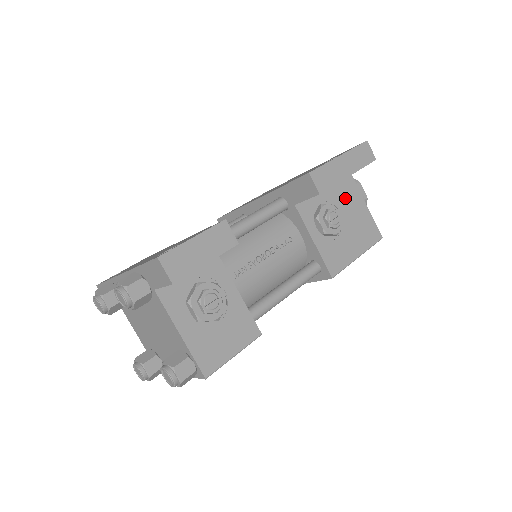
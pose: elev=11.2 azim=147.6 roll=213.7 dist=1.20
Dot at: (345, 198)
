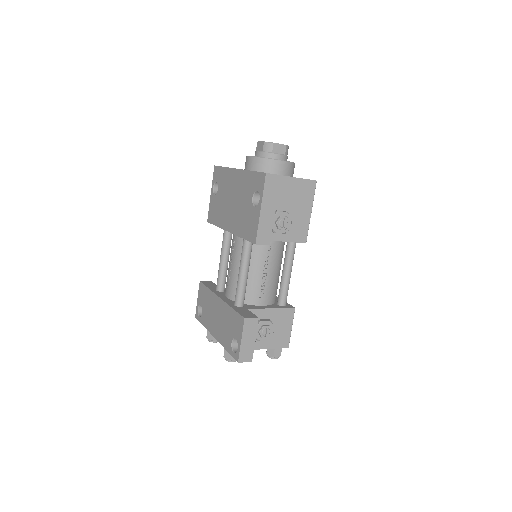
Dot at: (278, 193)
